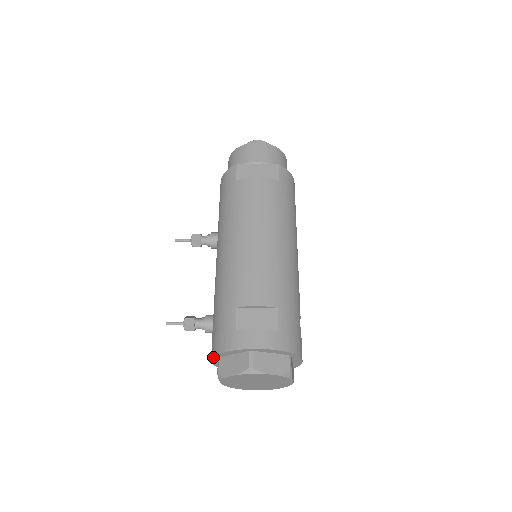
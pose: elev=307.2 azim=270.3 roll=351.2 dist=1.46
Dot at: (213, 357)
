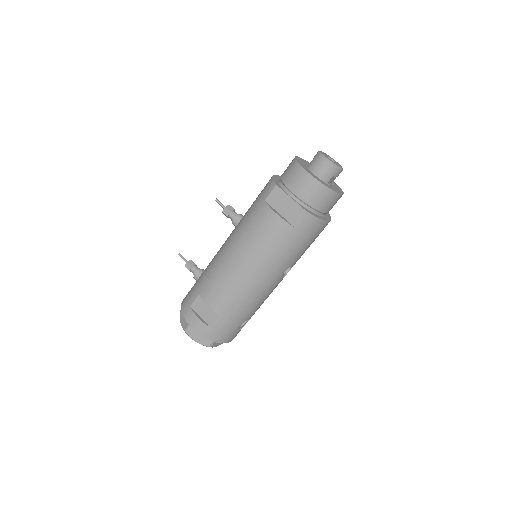
Dot at: occluded
